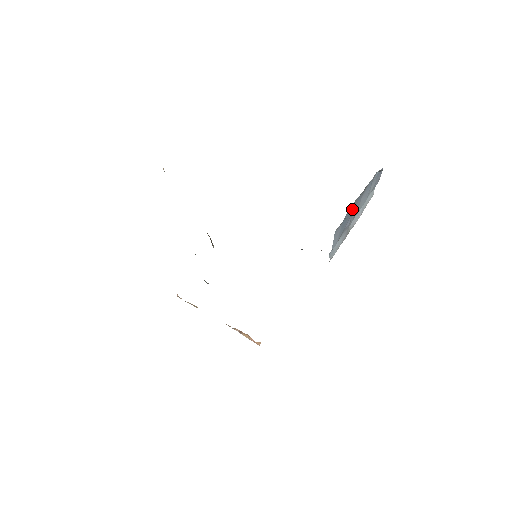
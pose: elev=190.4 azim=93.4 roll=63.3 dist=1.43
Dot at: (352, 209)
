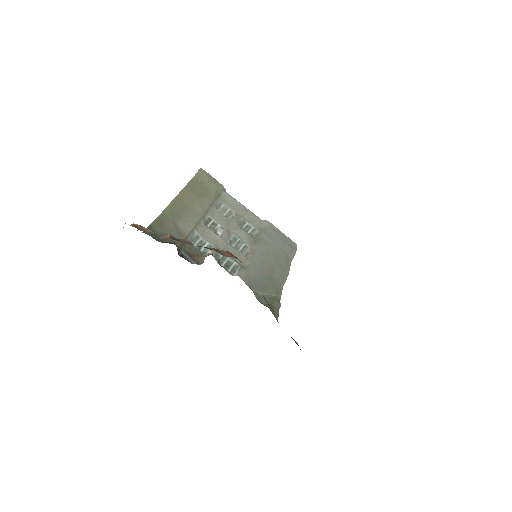
Dot at: occluded
